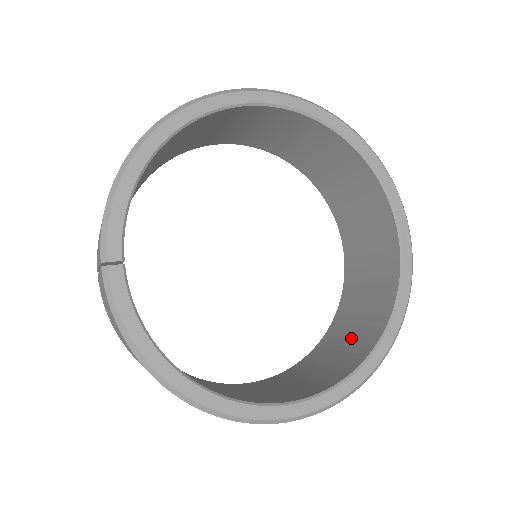
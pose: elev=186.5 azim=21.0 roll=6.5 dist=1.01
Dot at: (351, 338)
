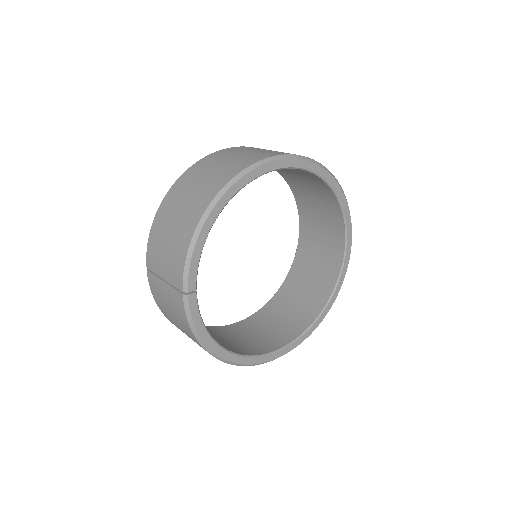
Dot at: (302, 300)
